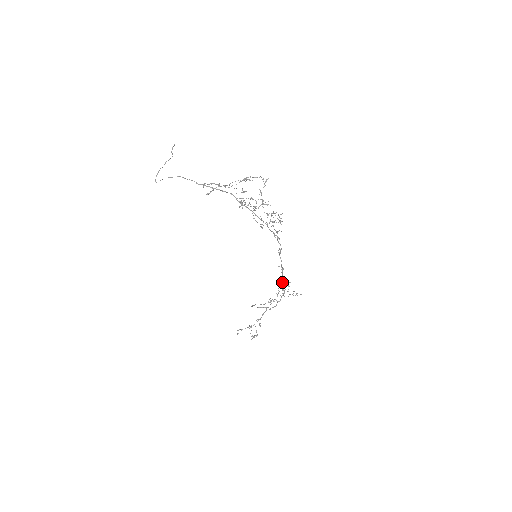
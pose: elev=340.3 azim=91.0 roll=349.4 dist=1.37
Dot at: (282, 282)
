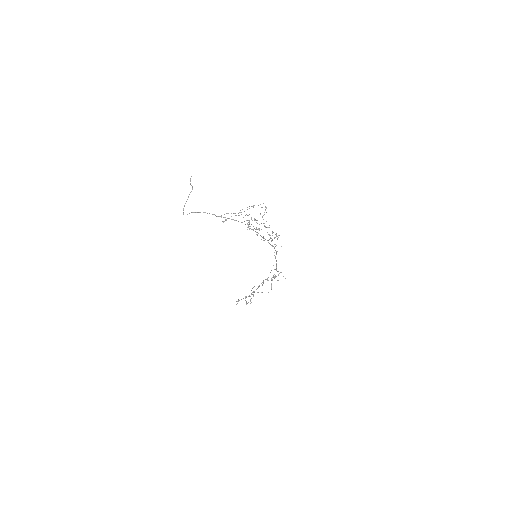
Dot at: occluded
